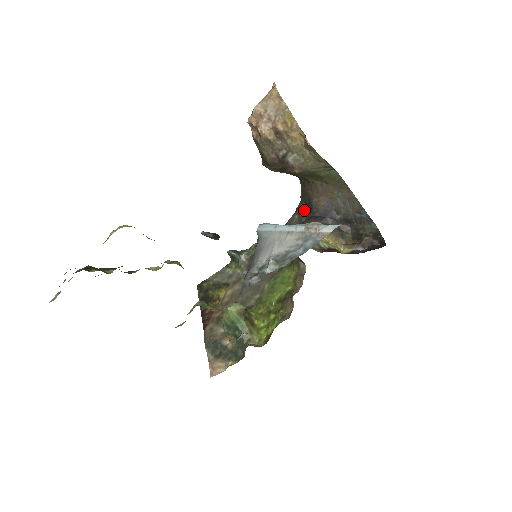
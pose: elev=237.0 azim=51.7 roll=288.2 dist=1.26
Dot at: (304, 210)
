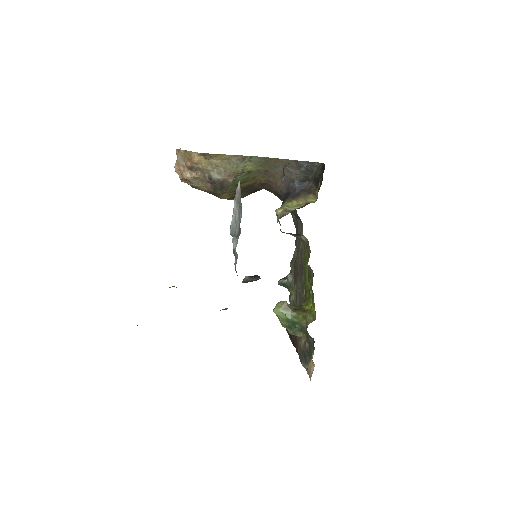
Dot at: occluded
